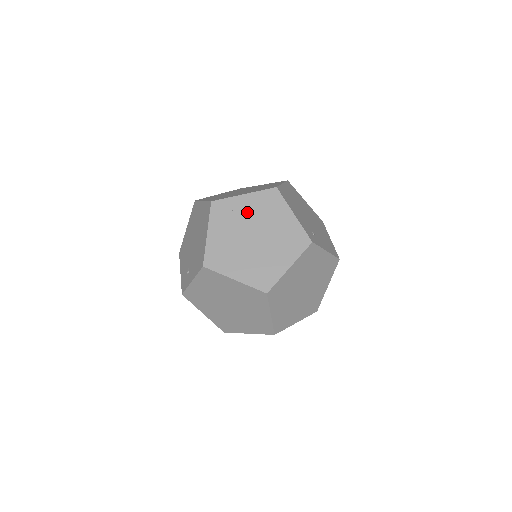
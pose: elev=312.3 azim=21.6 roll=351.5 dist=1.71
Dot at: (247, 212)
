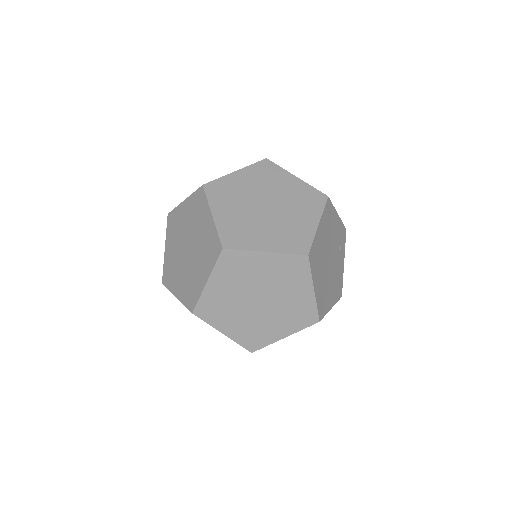
Dot at: occluded
